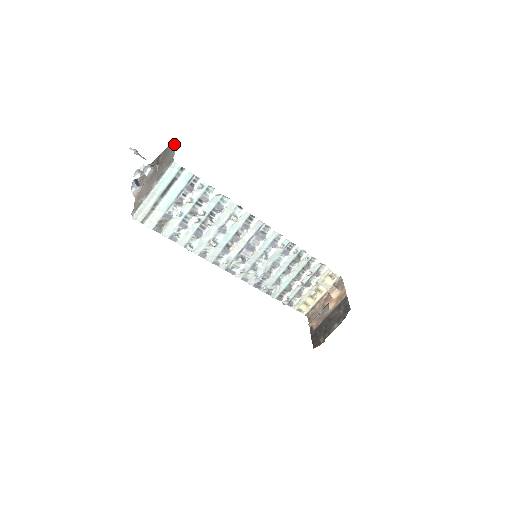
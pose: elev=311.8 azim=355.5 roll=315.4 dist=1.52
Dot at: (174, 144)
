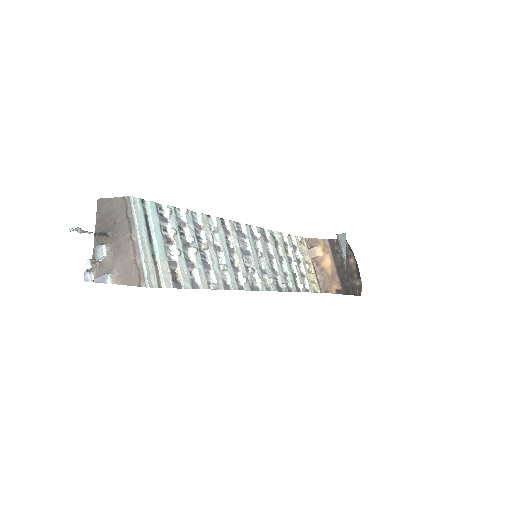
Dot at: (104, 200)
